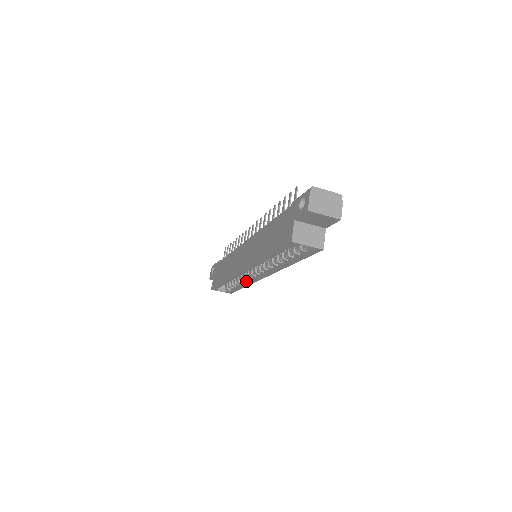
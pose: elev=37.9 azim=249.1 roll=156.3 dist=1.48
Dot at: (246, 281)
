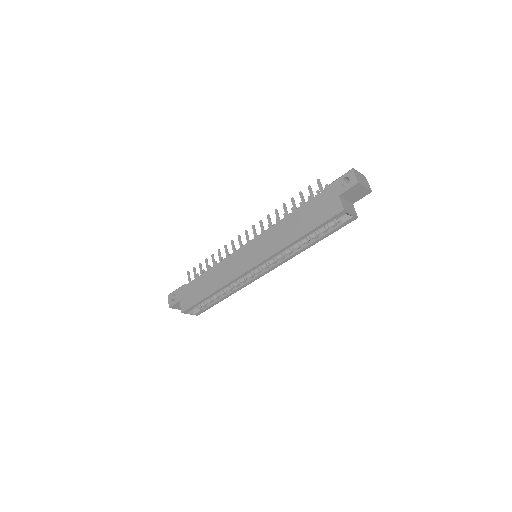
Dot at: (235, 288)
